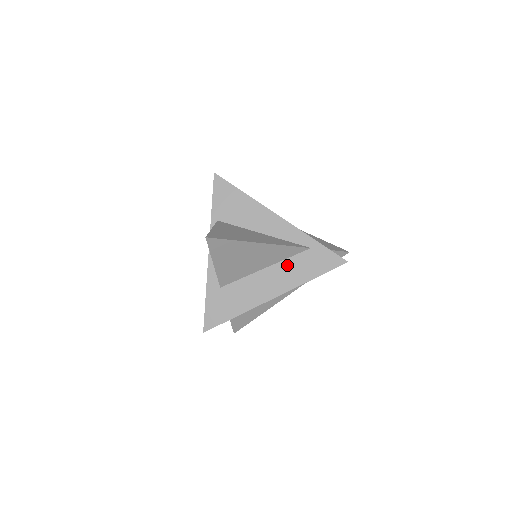
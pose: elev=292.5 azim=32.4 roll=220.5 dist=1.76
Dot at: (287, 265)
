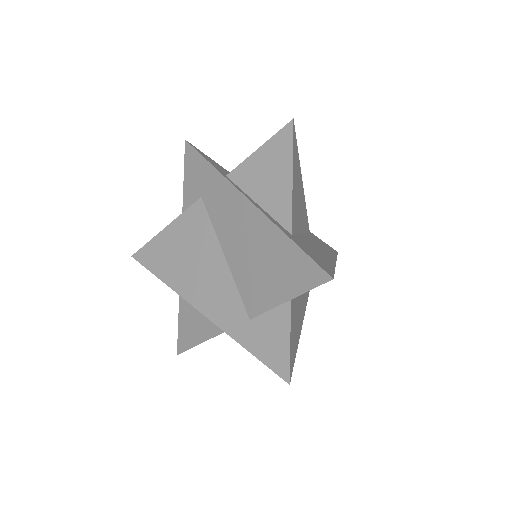
Dot at: (312, 238)
